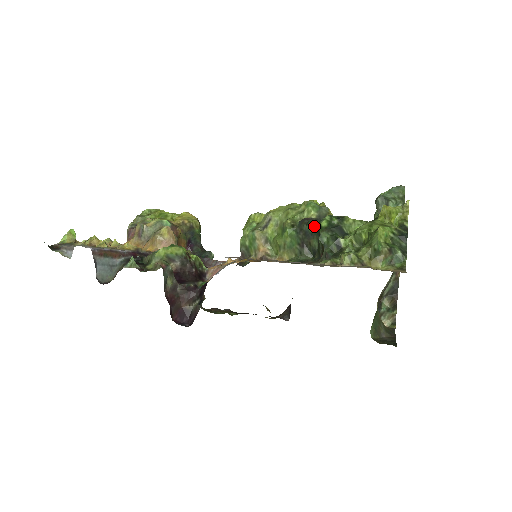
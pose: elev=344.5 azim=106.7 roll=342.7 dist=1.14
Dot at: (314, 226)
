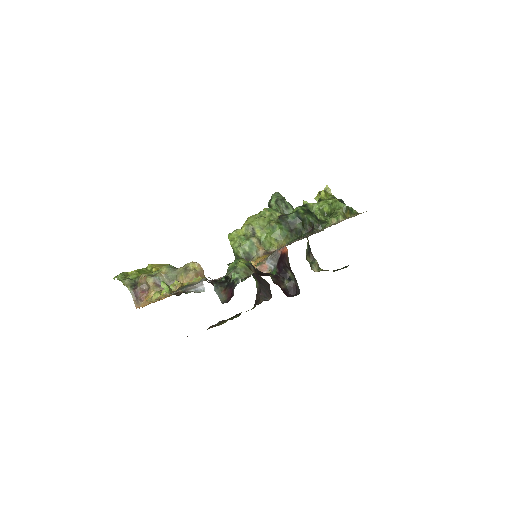
Dot at: (295, 216)
